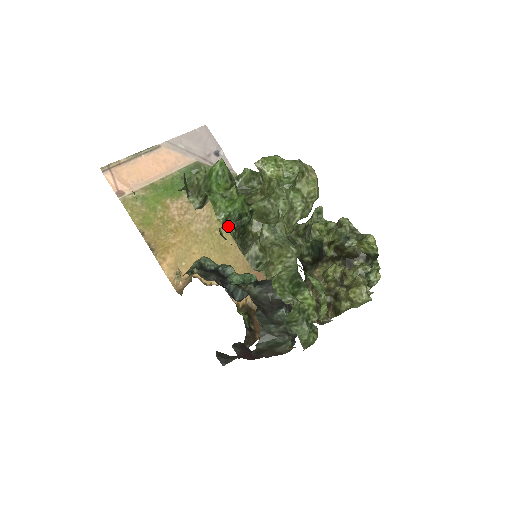
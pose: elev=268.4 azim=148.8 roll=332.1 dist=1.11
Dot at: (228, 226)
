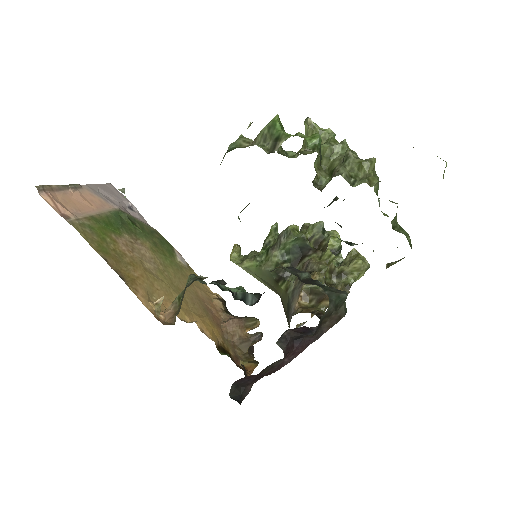
Dot at: (318, 153)
